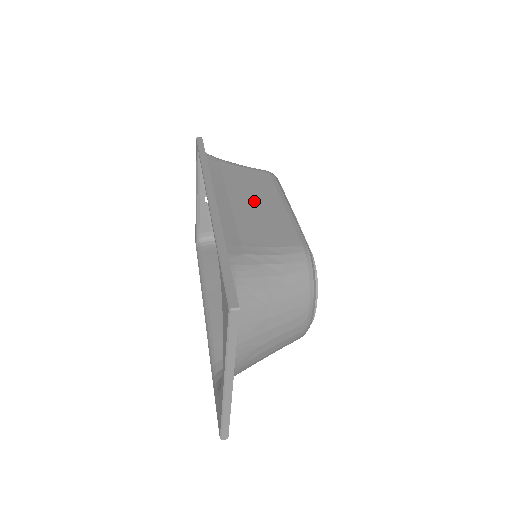
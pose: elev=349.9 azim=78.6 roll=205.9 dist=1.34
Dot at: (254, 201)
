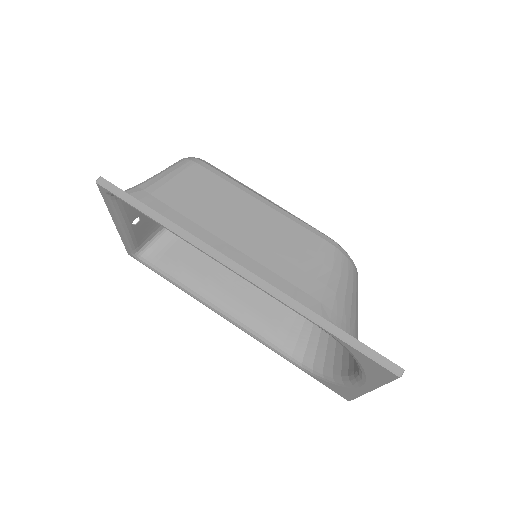
Dot at: (243, 223)
